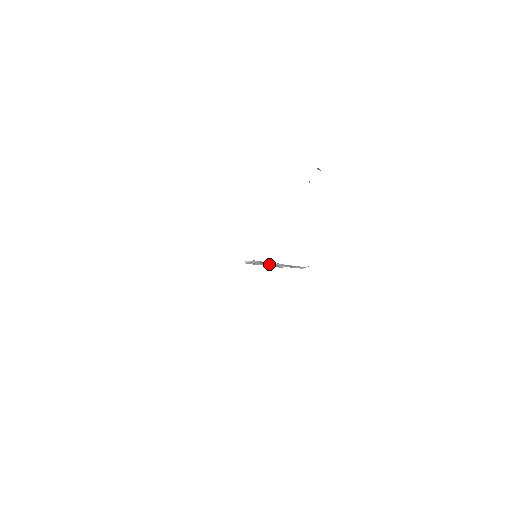
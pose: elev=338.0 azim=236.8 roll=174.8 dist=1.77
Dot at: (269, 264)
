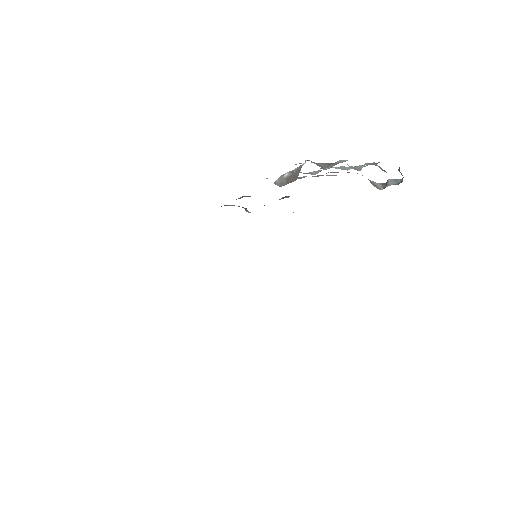
Dot at: occluded
